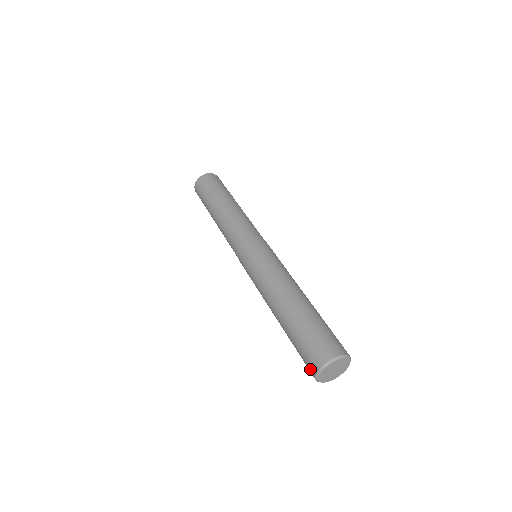
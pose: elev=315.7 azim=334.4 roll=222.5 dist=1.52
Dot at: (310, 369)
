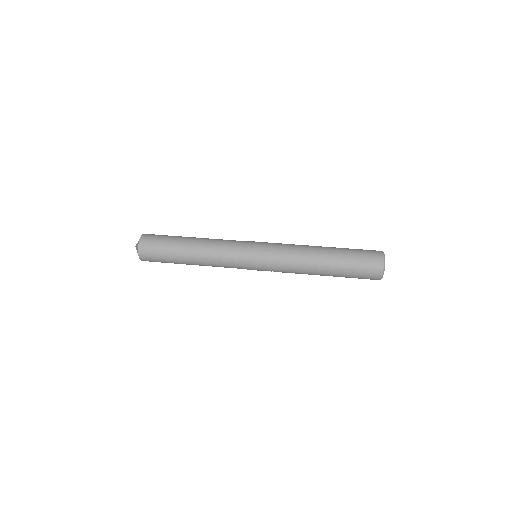
Dot at: (375, 276)
